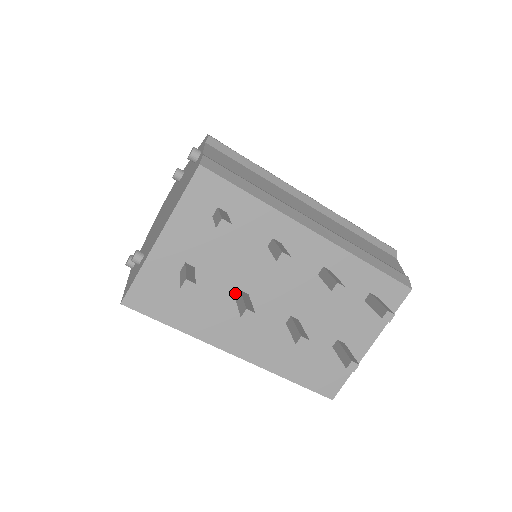
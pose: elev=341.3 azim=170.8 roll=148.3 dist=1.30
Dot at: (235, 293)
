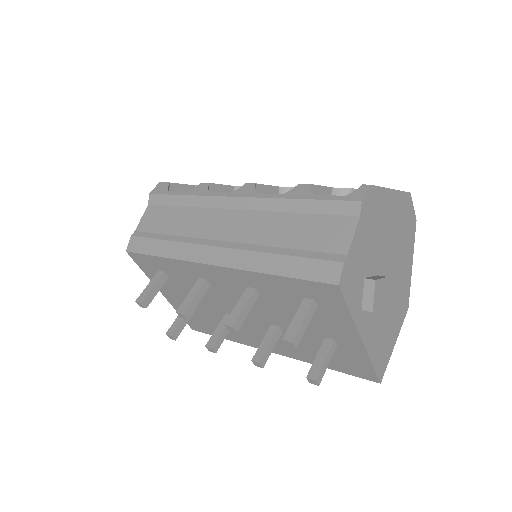
Dot at: occluded
